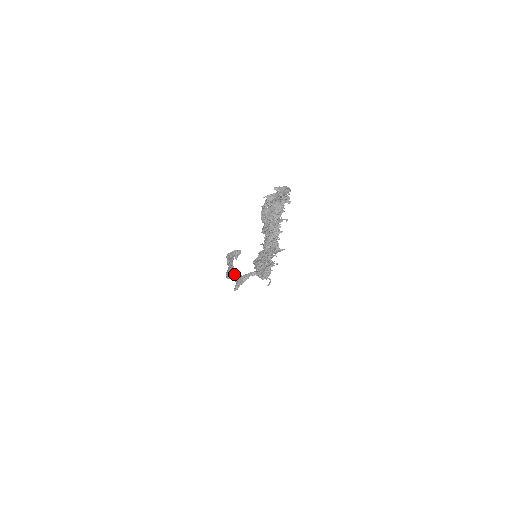
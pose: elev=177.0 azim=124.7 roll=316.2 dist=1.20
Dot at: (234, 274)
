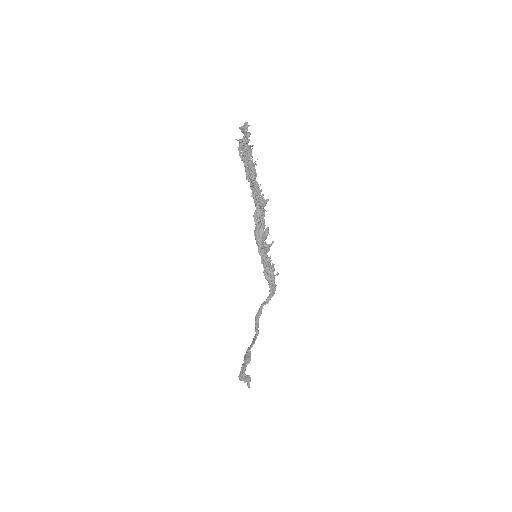
Dot at: (250, 345)
